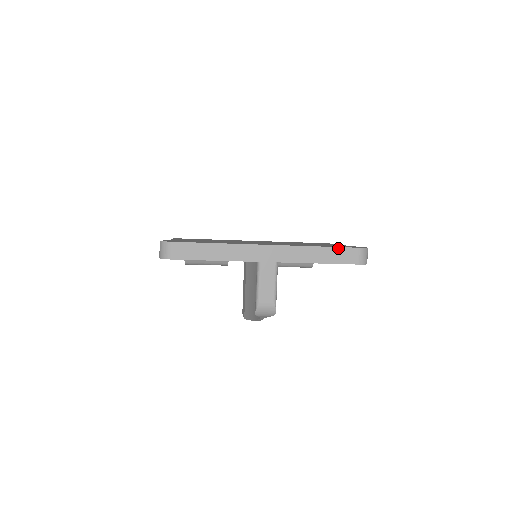
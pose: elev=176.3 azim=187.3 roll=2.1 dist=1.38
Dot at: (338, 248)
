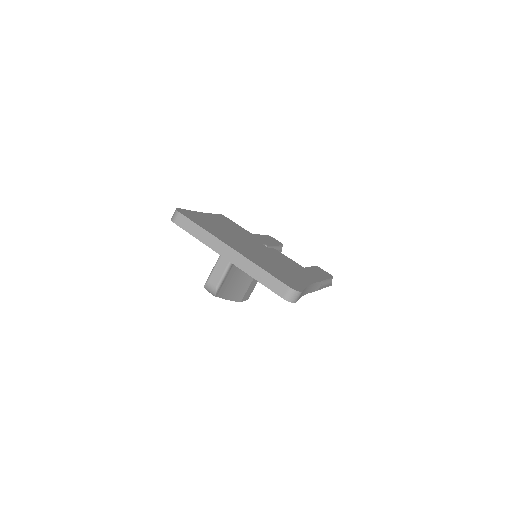
Dot at: (274, 277)
